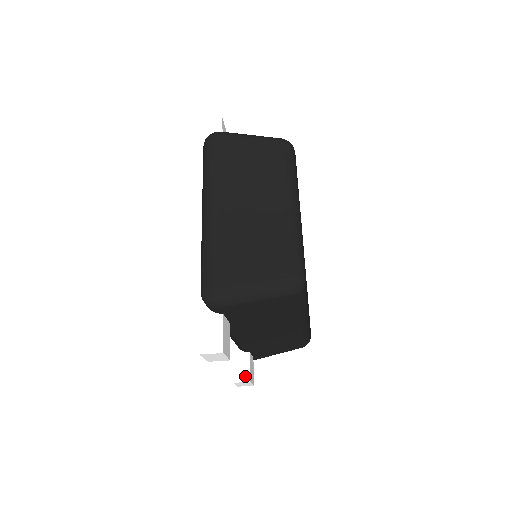
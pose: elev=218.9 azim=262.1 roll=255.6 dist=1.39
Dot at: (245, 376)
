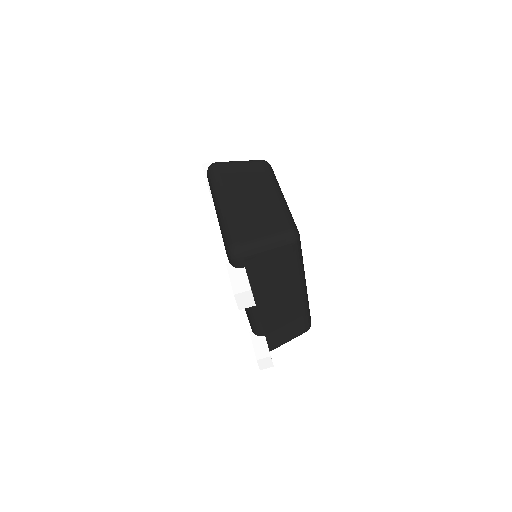
Dot at: (265, 353)
